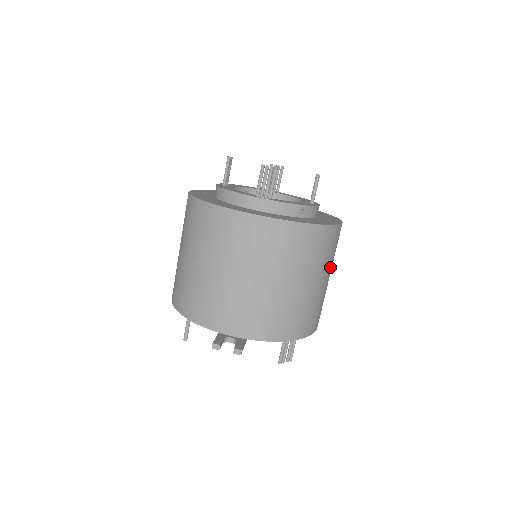
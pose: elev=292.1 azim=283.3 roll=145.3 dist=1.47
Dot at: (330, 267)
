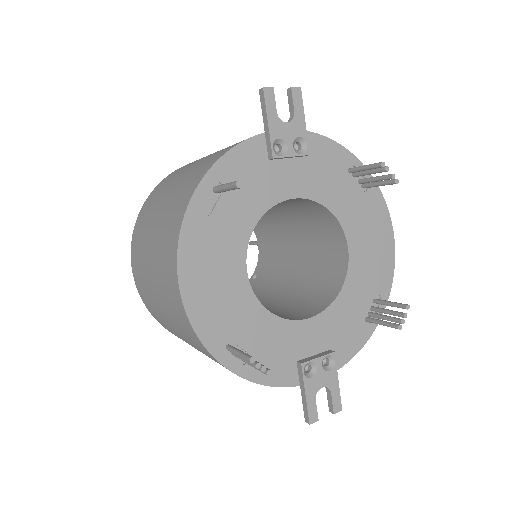
Dot at: occluded
